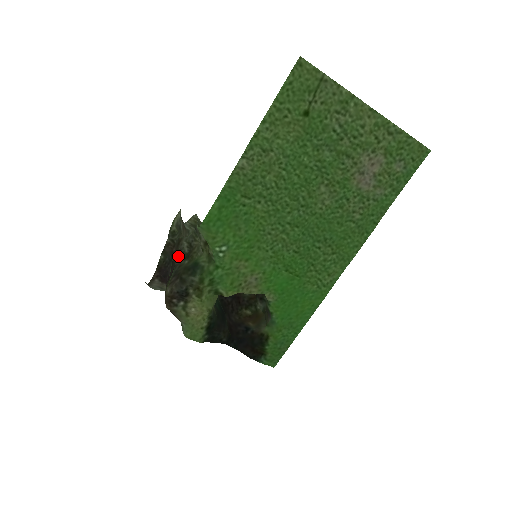
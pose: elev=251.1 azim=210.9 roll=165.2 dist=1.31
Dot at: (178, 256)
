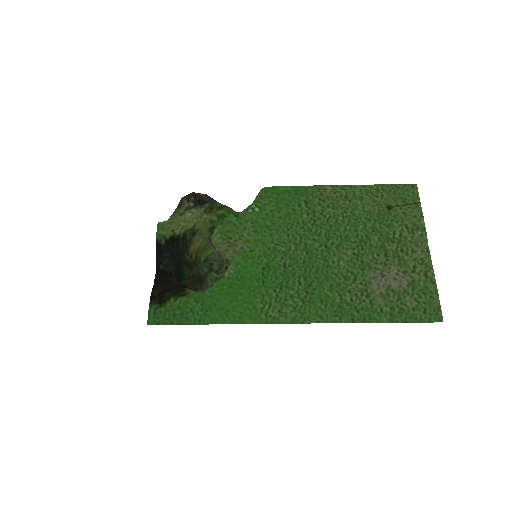
Dot at: occluded
